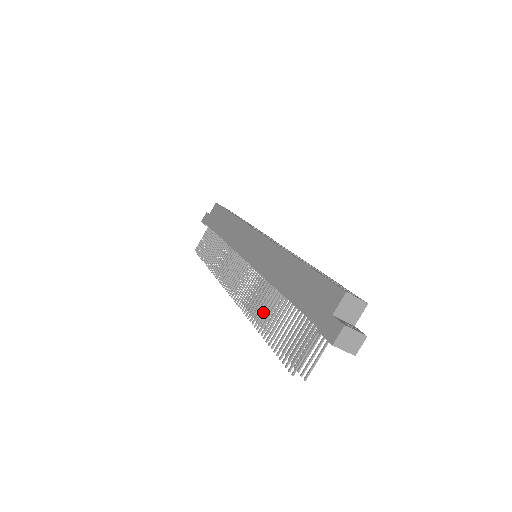
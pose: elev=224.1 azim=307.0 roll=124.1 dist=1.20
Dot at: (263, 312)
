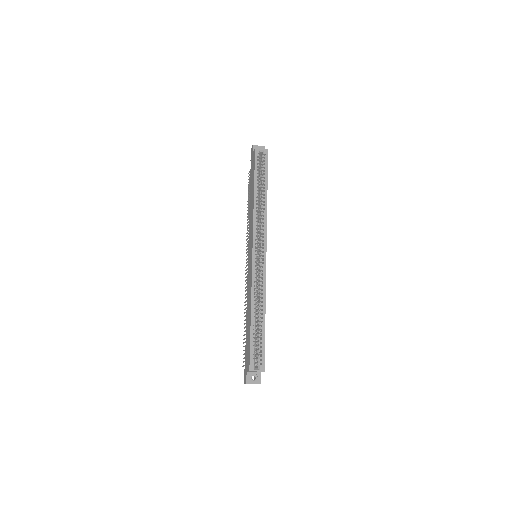
Dot at: occluded
